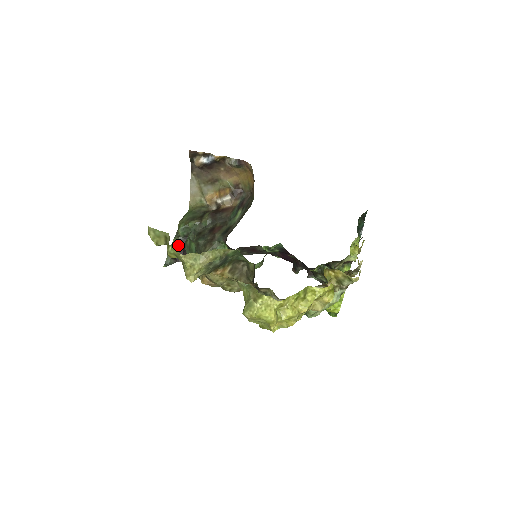
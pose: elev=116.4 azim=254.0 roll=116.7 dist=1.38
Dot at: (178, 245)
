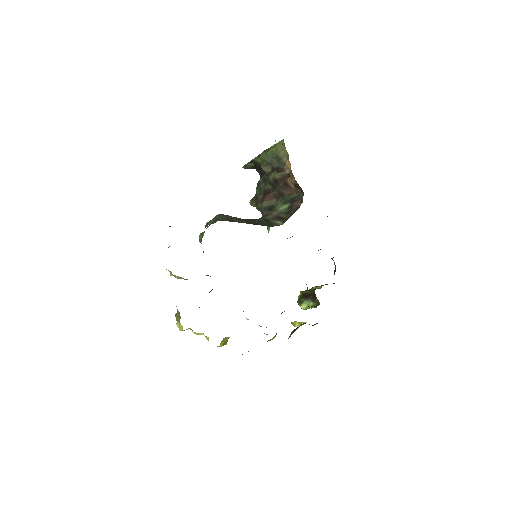
Dot at: occluded
